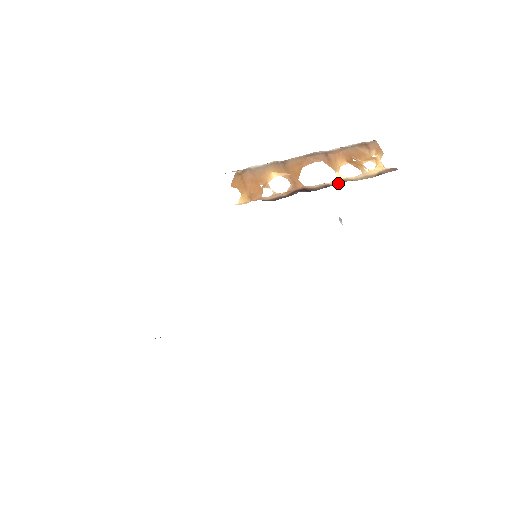
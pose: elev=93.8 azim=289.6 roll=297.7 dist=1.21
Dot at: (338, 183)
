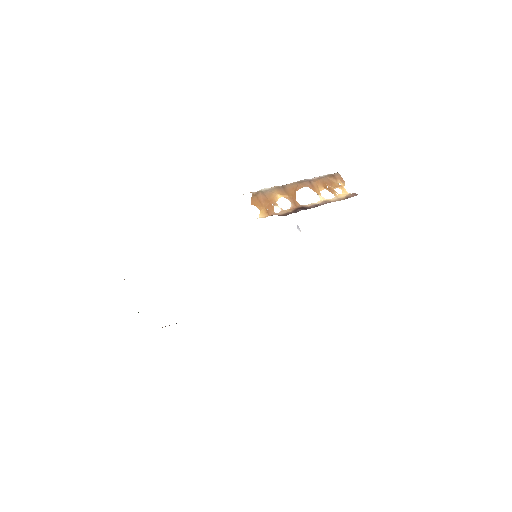
Dot at: occluded
